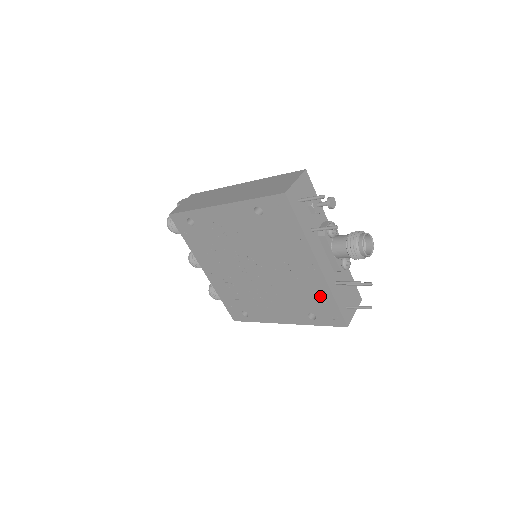
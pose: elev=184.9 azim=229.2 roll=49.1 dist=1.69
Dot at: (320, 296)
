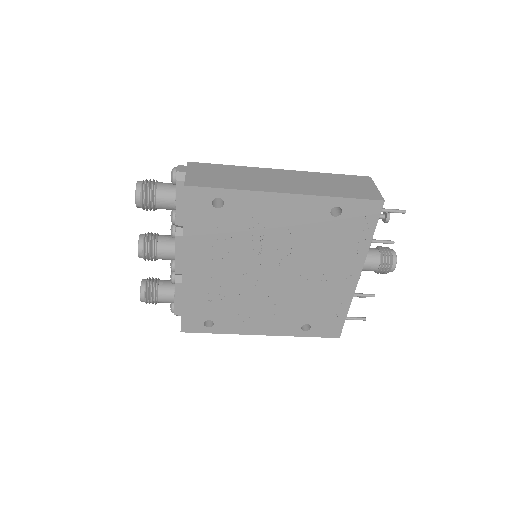
Dot at: (334, 307)
